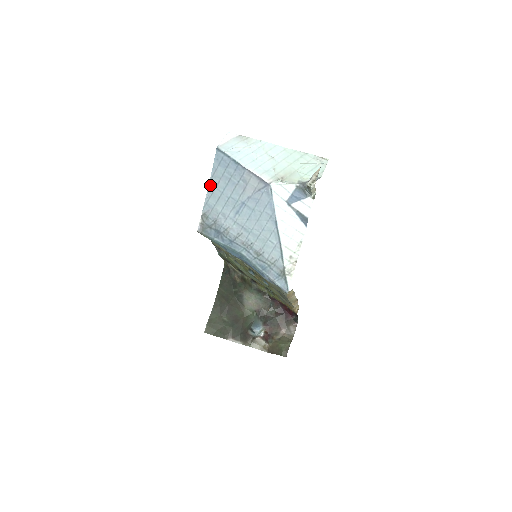
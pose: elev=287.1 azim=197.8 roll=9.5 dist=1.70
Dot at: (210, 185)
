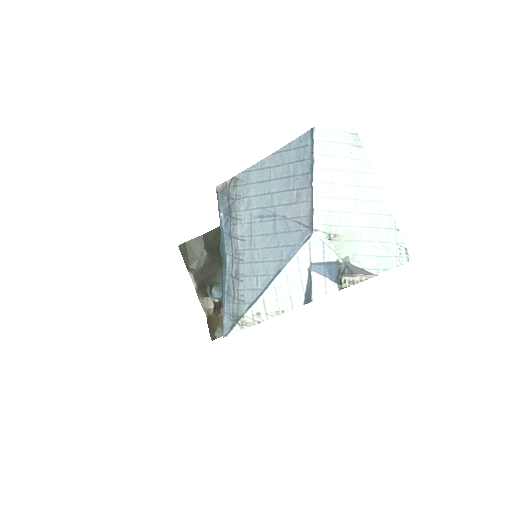
Dot at: (269, 158)
